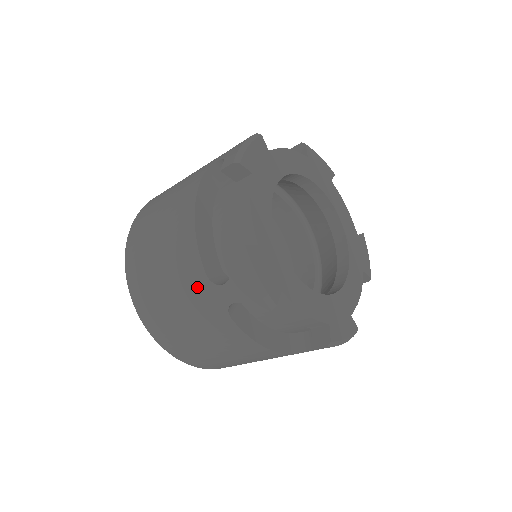
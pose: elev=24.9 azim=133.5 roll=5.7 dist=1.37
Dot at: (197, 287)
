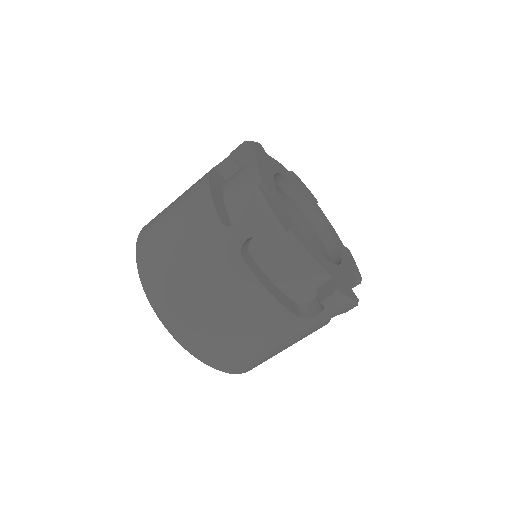
Dot at: (211, 237)
